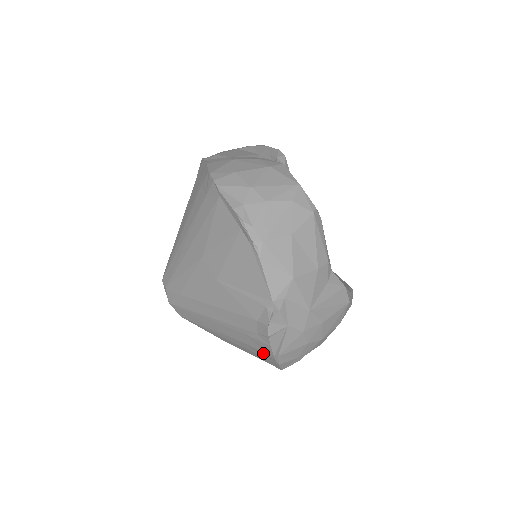
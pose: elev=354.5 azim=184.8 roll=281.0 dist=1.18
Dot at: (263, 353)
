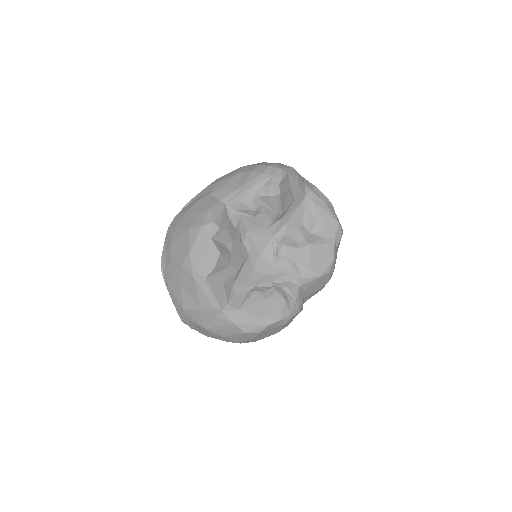
Dot at: occluded
